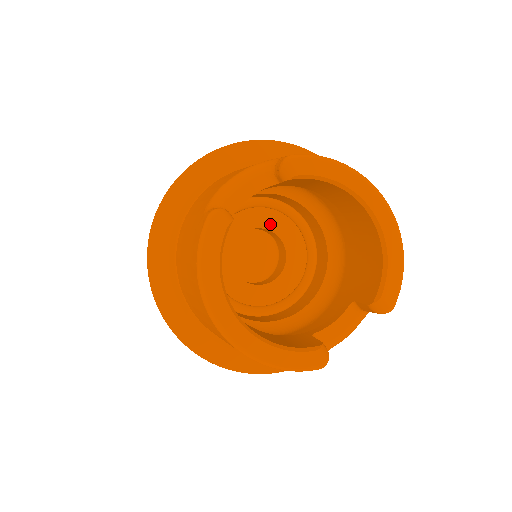
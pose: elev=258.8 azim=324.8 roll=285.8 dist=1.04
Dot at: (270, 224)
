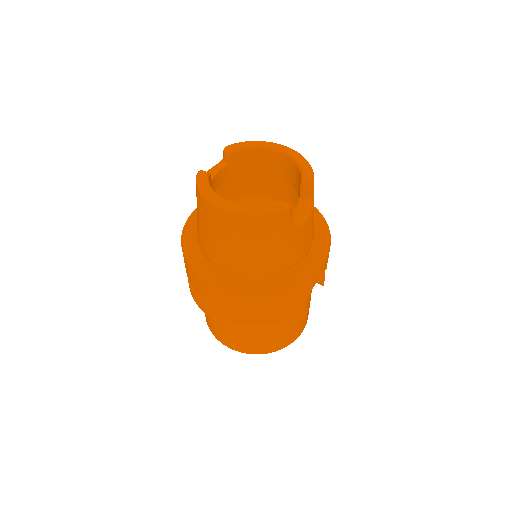
Dot at: occluded
